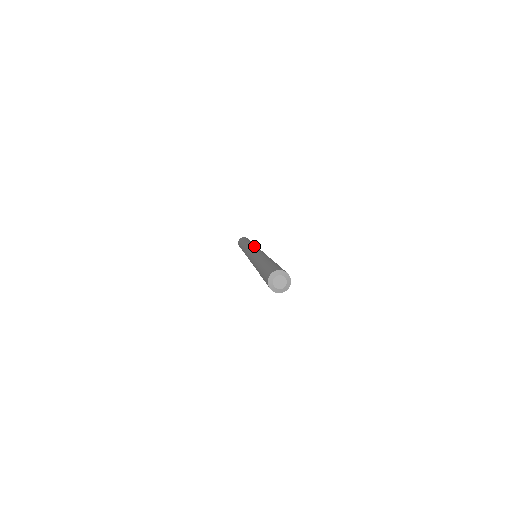
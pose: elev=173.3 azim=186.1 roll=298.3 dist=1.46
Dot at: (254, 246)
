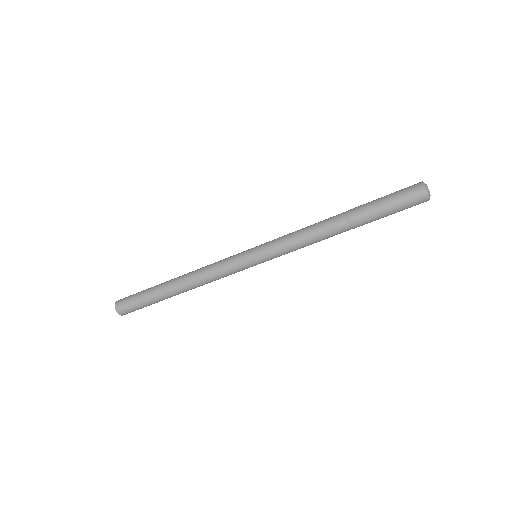
Dot at: (234, 255)
